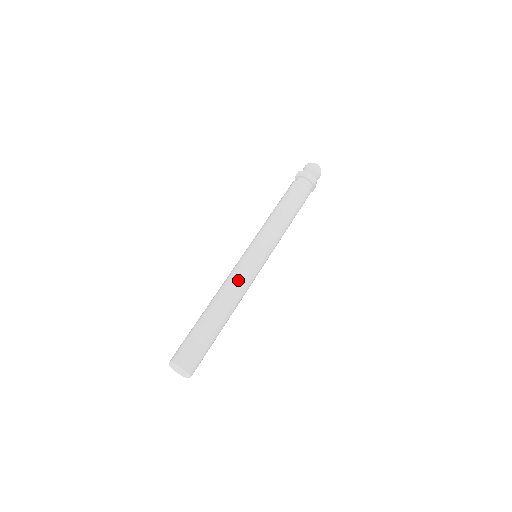
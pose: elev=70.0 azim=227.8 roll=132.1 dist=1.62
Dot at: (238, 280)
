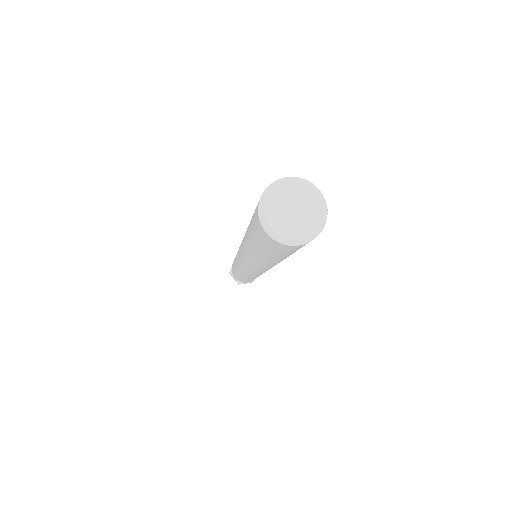
Dot at: occluded
